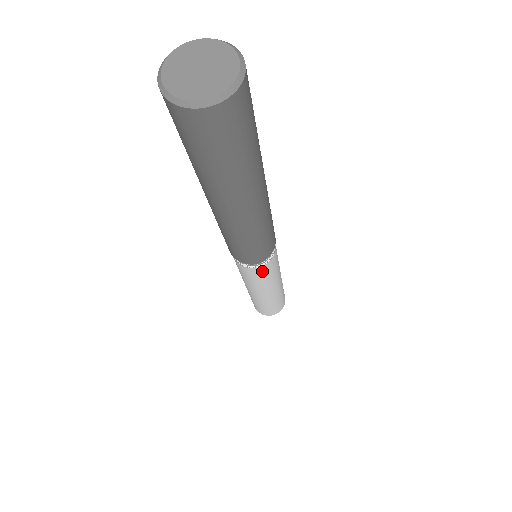
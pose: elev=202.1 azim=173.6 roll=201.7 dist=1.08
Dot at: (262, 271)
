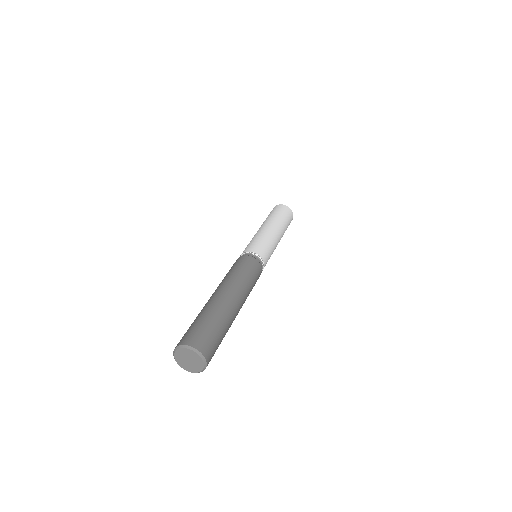
Dot at: occluded
